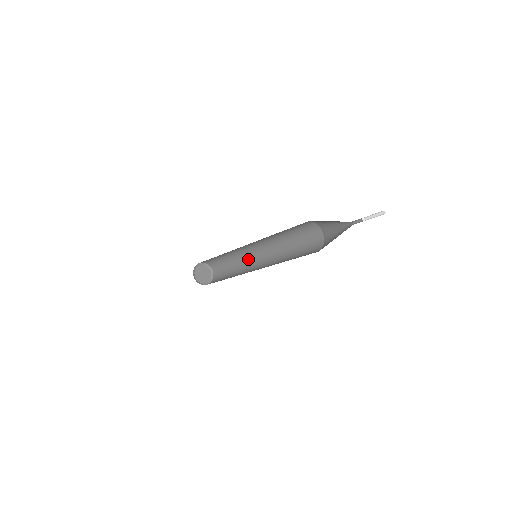
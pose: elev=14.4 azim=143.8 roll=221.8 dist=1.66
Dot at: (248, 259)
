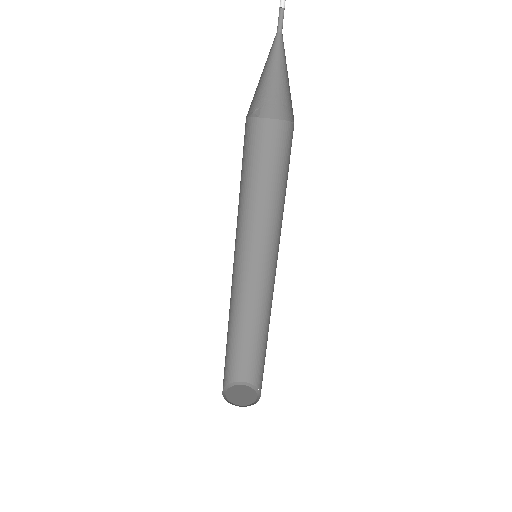
Dot at: (265, 295)
